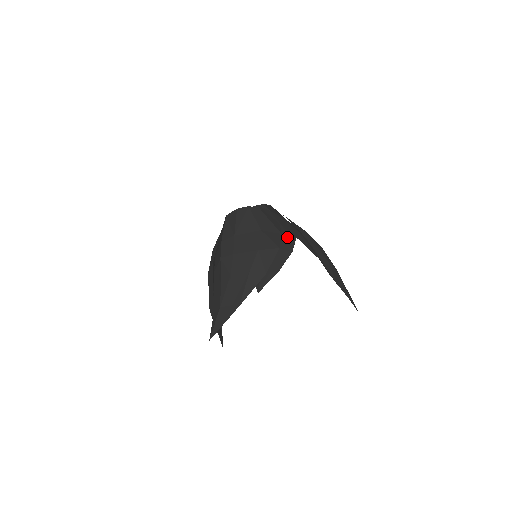
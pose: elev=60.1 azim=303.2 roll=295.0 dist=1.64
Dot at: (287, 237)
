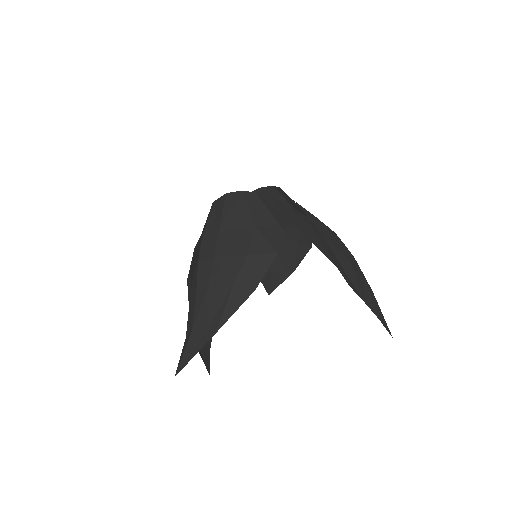
Dot at: occluded
